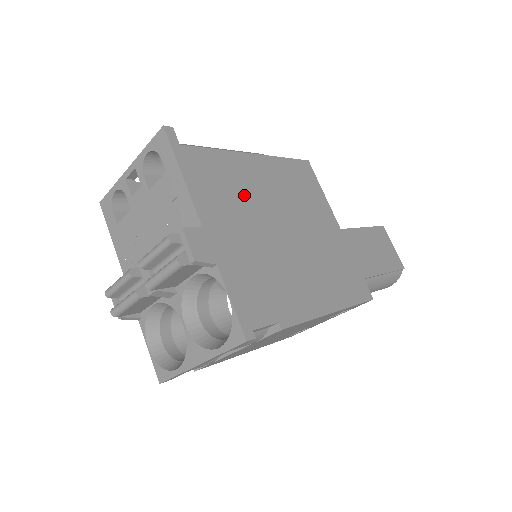
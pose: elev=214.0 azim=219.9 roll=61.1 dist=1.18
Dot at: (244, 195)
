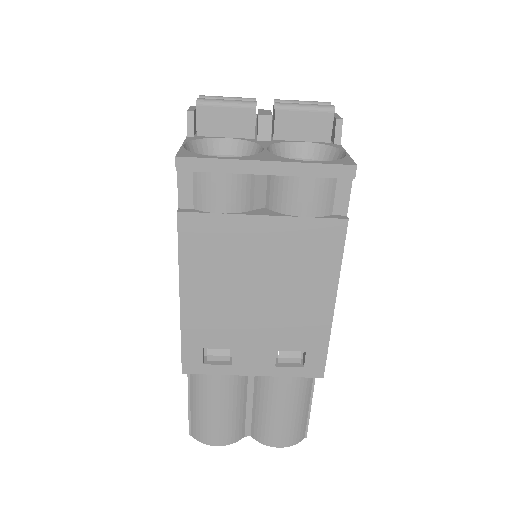
Dot at: occluded
